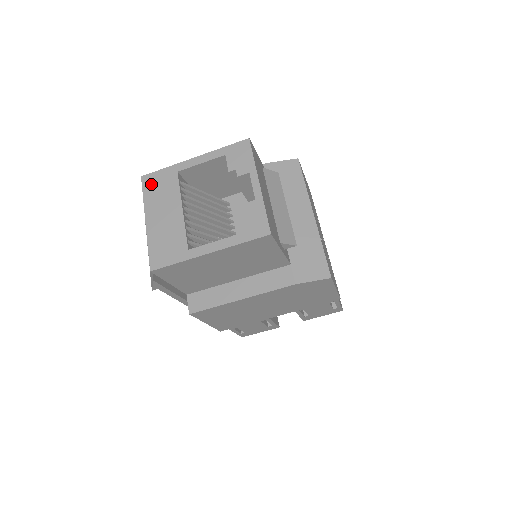
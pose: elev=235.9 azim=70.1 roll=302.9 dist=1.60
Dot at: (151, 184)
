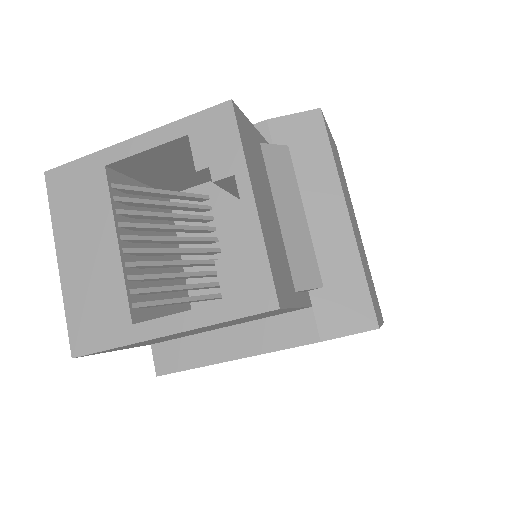
Dot at: (62, 189)
